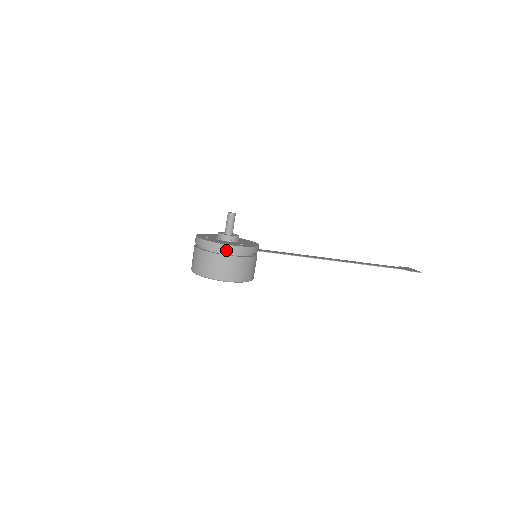
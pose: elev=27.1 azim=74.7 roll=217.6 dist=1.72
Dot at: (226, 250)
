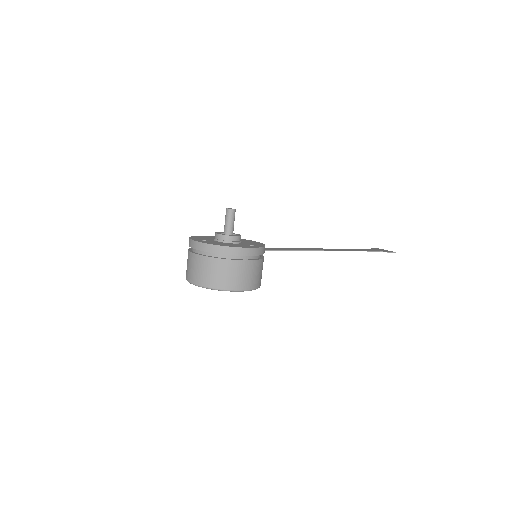
Dot at: (243, 254)
